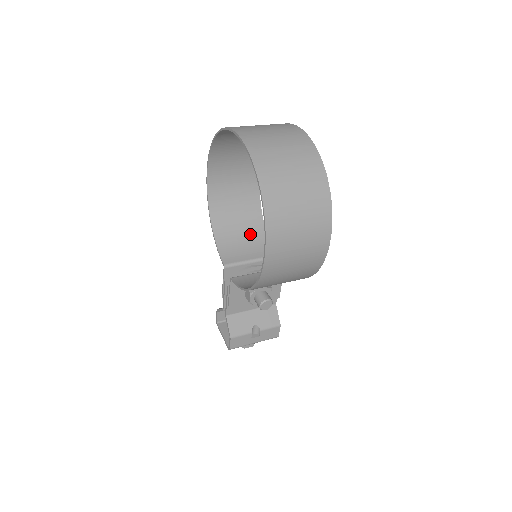
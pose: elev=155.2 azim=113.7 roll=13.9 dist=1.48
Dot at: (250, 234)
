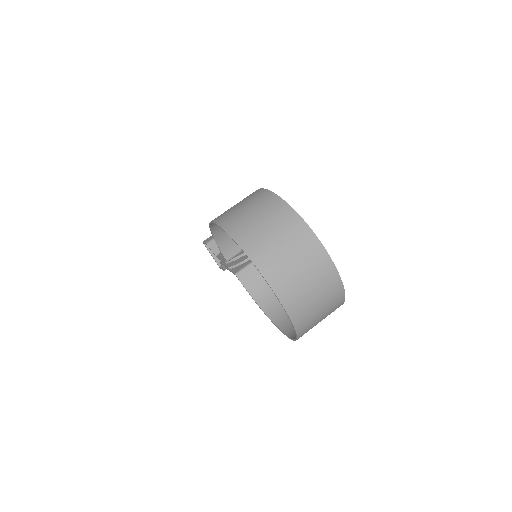
Dot at: occluded
